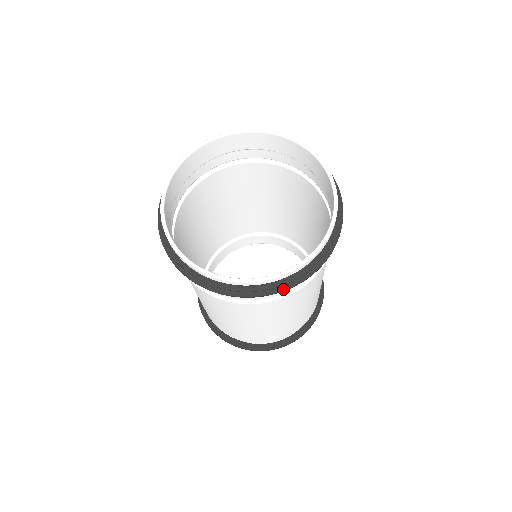
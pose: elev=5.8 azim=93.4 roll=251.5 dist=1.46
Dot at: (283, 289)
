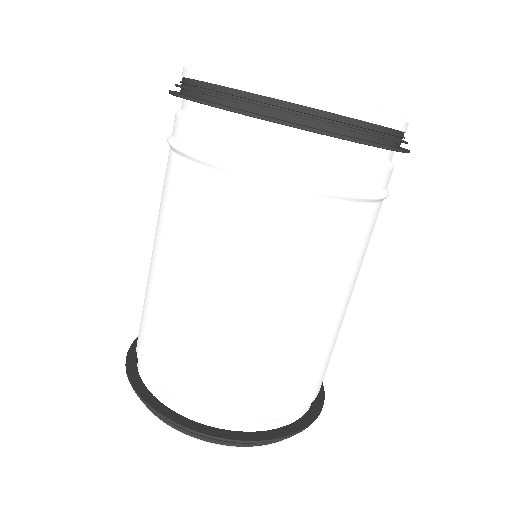
Dot at: (356, 138)
